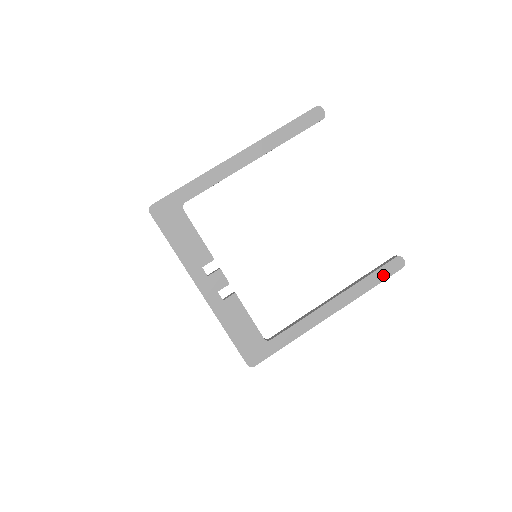
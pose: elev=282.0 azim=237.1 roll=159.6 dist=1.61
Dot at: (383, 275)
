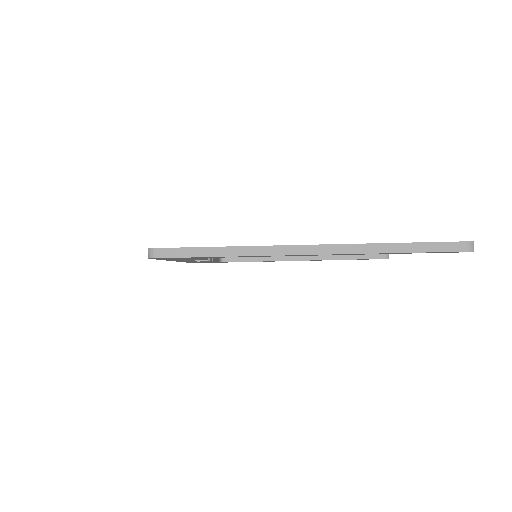
Dot at: (360, 259)
